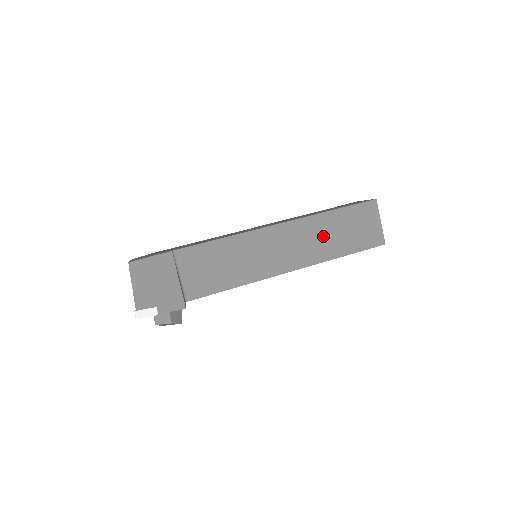
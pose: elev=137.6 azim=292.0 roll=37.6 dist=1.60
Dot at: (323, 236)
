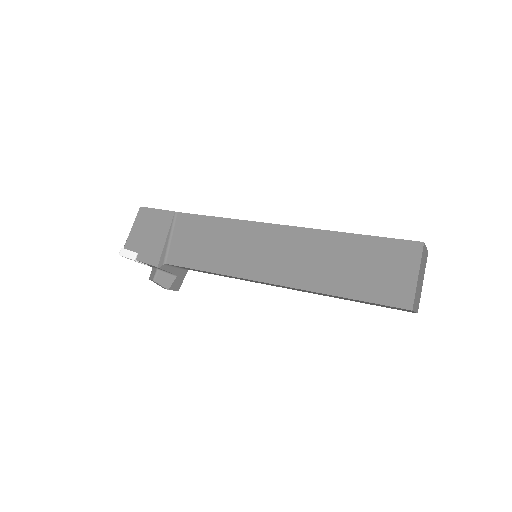
Dot at: (326, 260)
